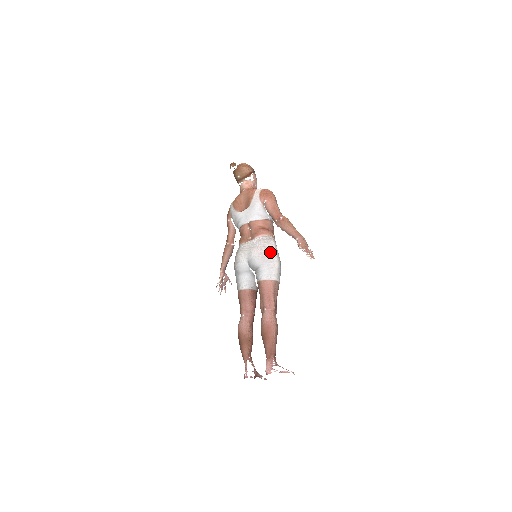
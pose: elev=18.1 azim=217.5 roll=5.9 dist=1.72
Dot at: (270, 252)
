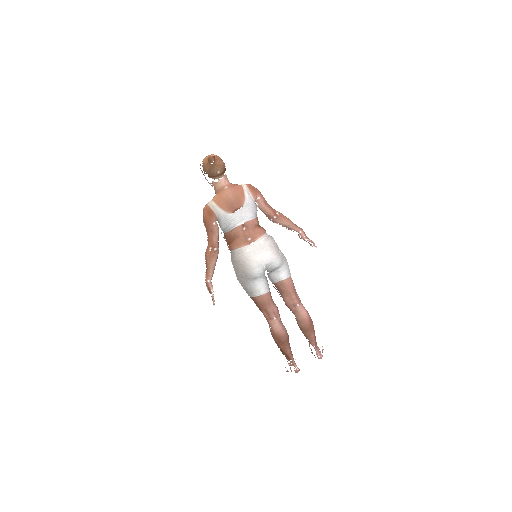
Dot at: (280, 250)
